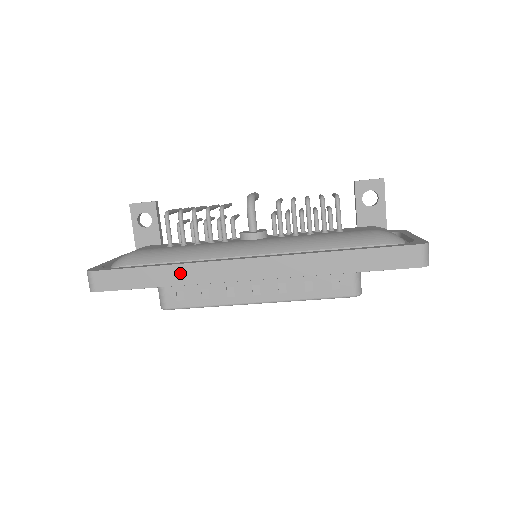
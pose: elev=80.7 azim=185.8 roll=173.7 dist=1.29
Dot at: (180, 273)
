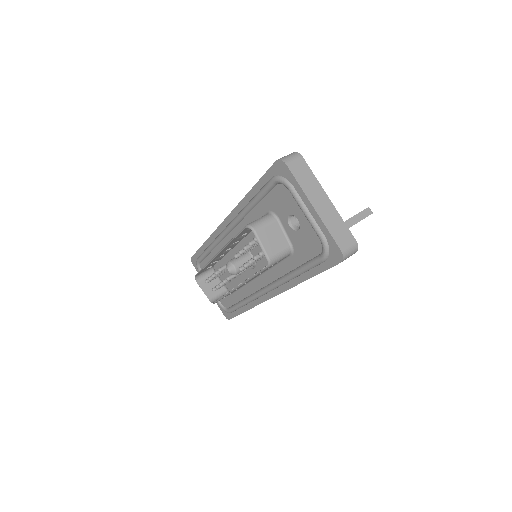
Dot at: occluded
